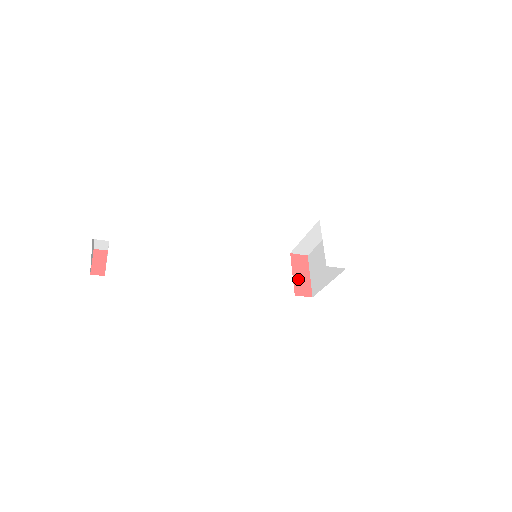
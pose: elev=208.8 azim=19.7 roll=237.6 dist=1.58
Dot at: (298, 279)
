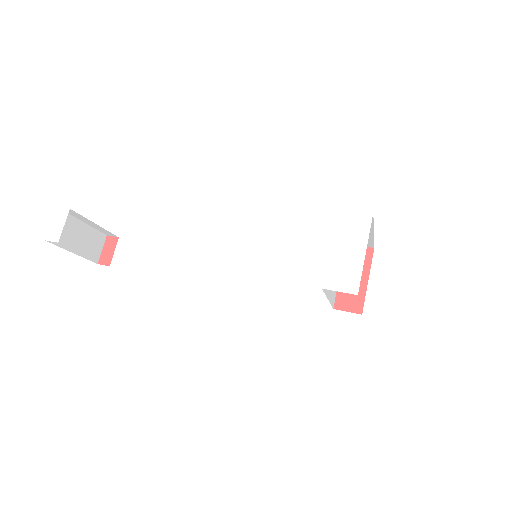
Dot at: occluded
